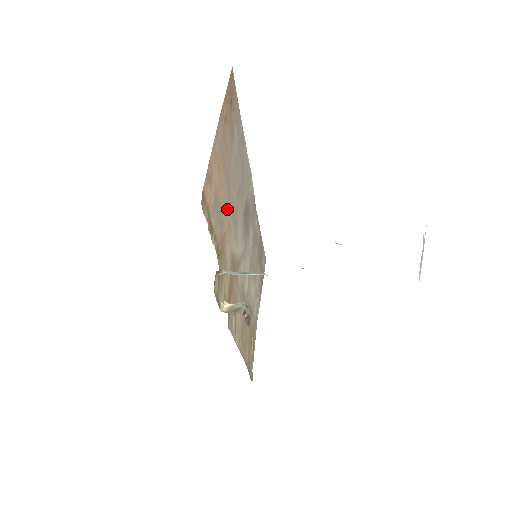
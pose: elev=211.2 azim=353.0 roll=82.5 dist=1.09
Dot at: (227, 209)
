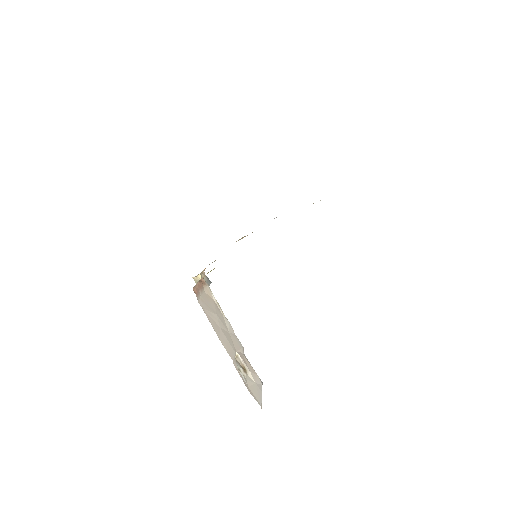
Dot at: occluded
